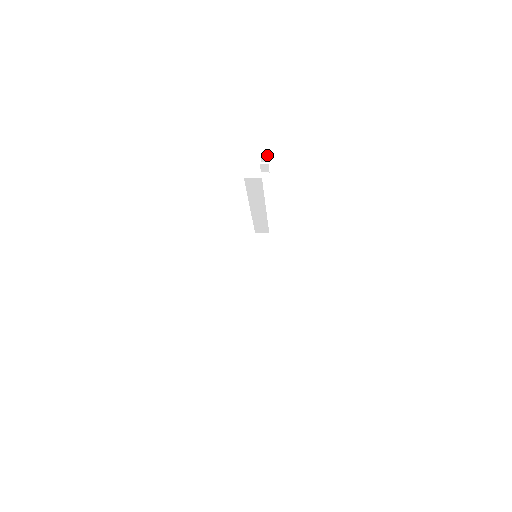
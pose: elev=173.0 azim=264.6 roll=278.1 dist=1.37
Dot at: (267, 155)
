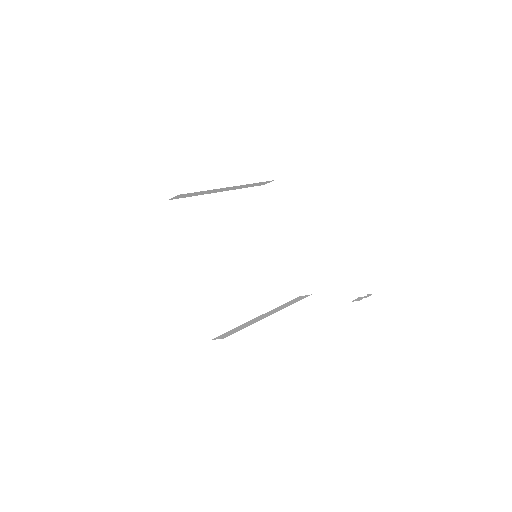
Dot at: (369, 282)
